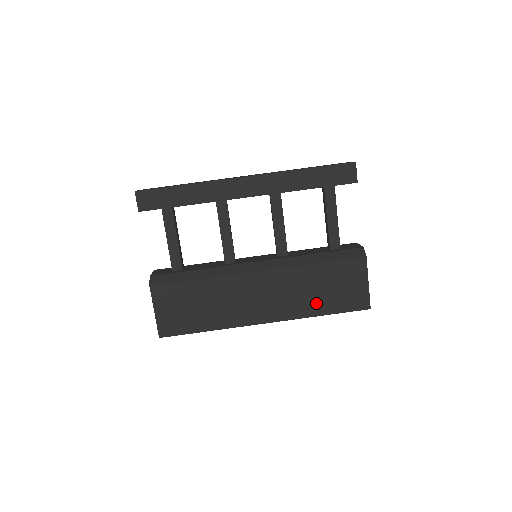
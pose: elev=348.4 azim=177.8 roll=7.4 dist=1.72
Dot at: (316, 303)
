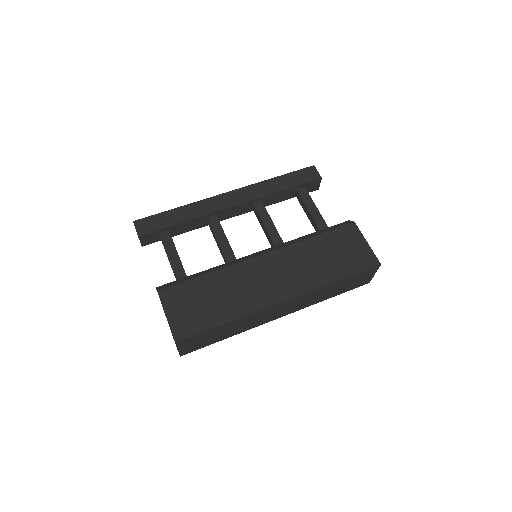
Dot at: (327, 271)
